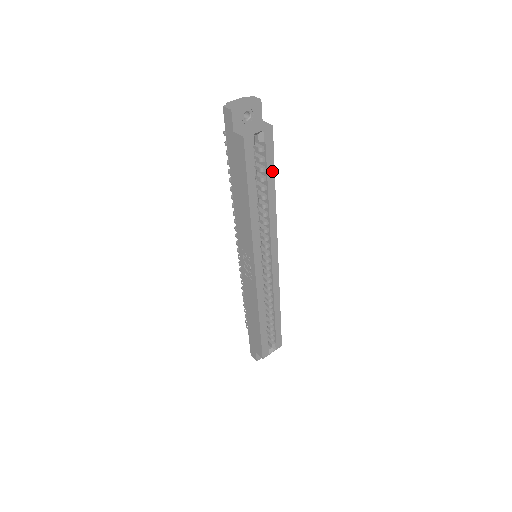
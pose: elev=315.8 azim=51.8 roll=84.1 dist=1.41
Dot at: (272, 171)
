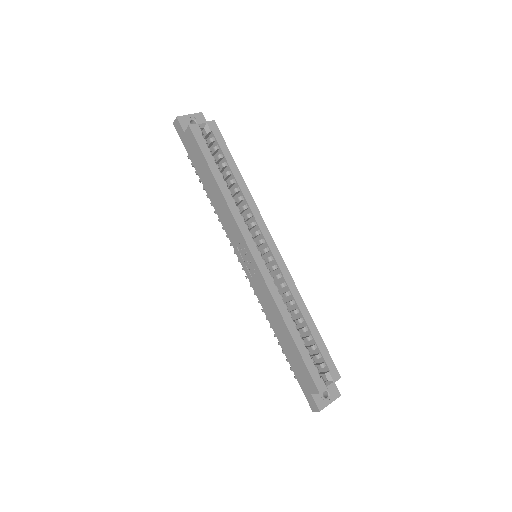
Dot at: (230, 157)
